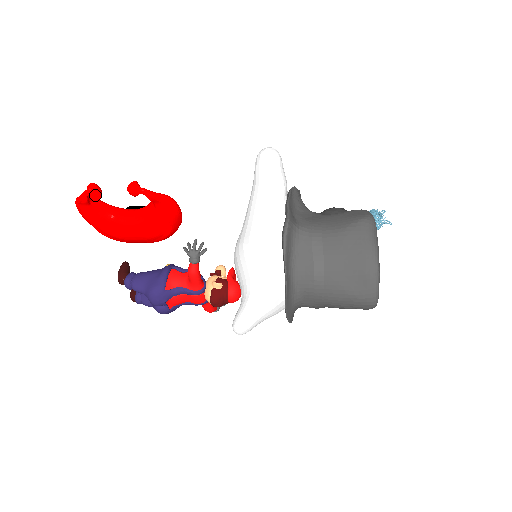
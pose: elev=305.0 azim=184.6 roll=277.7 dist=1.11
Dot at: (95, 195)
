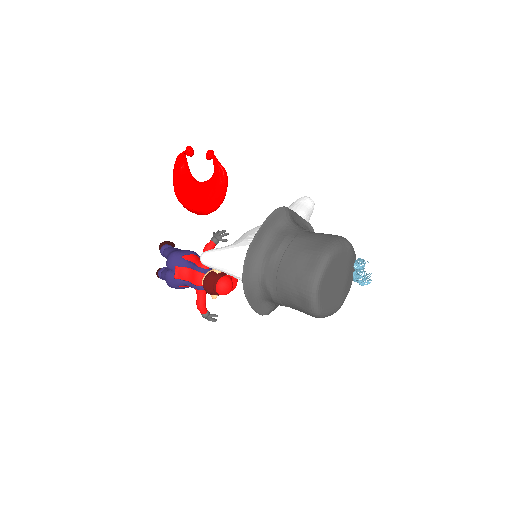
Dot at: (188, 152)
